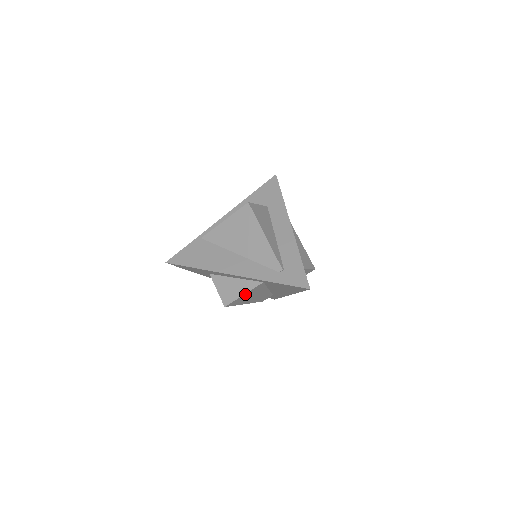
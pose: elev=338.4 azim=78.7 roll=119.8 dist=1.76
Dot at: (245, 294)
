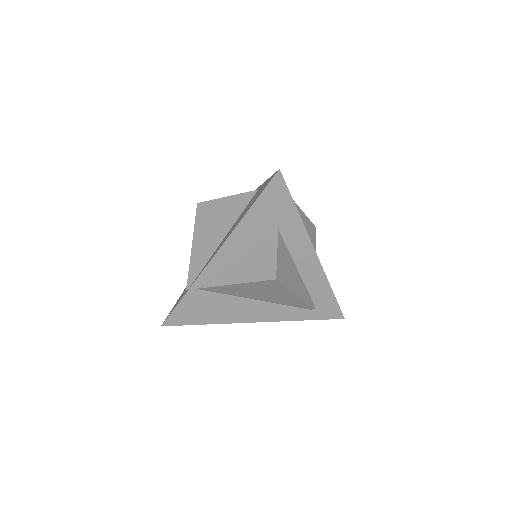
Dot at: occluded
